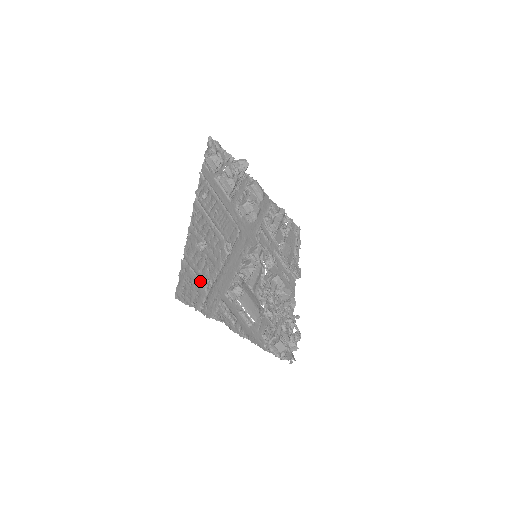
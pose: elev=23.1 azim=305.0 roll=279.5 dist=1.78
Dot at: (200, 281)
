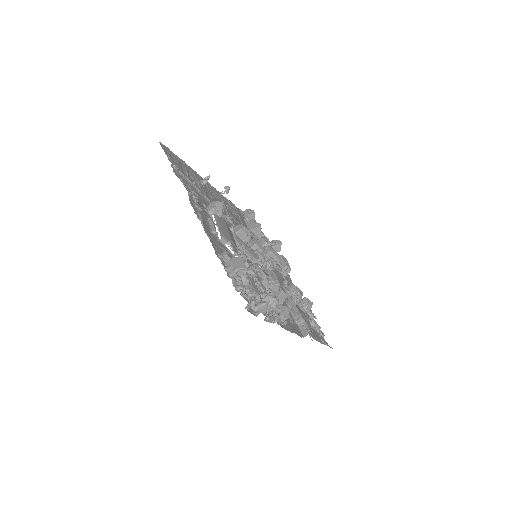
Dot at: (186, 173)
